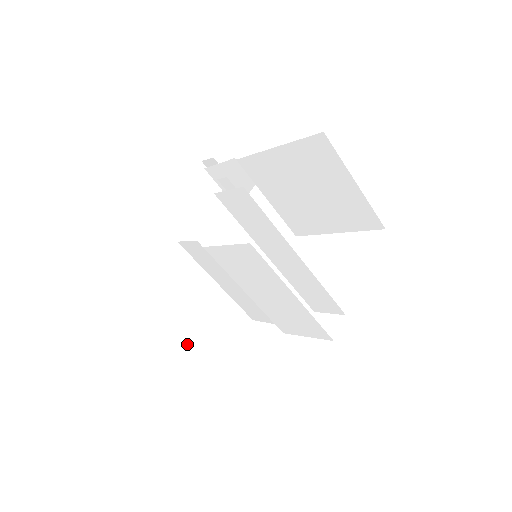
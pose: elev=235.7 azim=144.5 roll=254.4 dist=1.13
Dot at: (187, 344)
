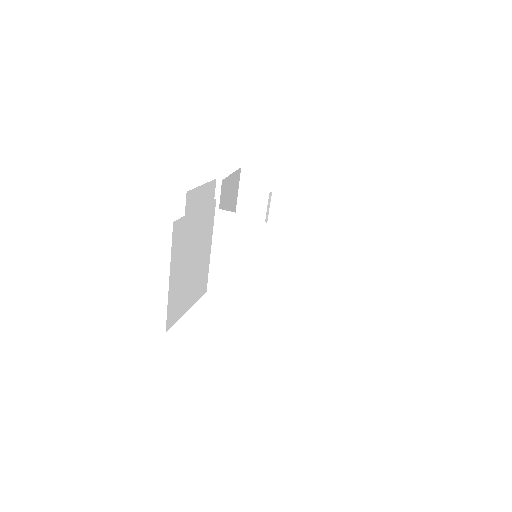
Dot at: (172, 296)
